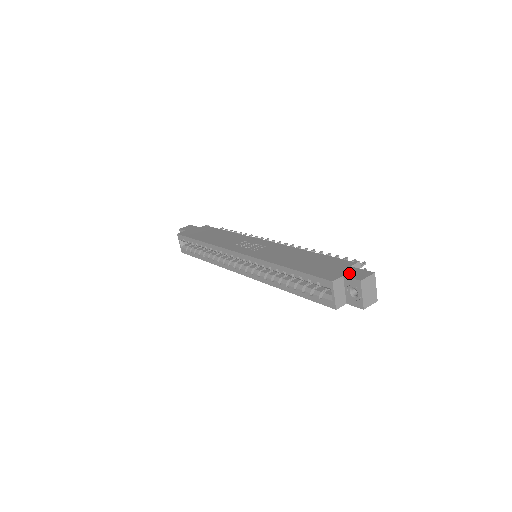
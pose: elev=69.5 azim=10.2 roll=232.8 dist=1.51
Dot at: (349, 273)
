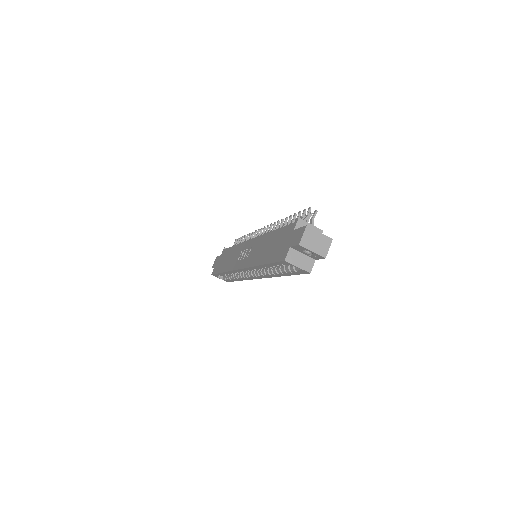
Dot at: (293, 241)
